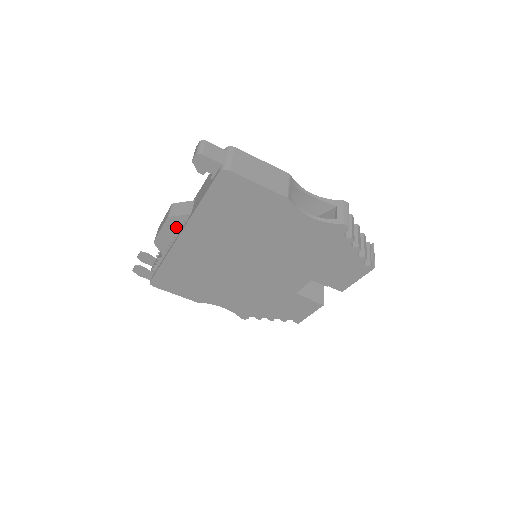
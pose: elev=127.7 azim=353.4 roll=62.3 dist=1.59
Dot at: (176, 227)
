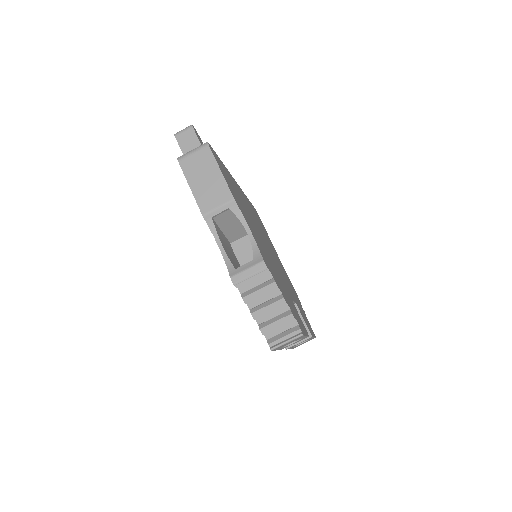
Dot at: occluded
